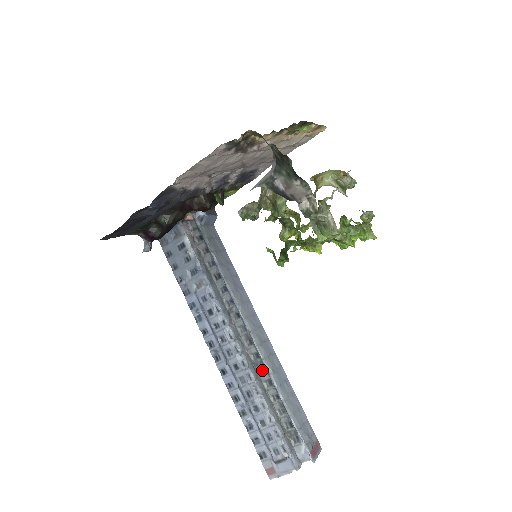
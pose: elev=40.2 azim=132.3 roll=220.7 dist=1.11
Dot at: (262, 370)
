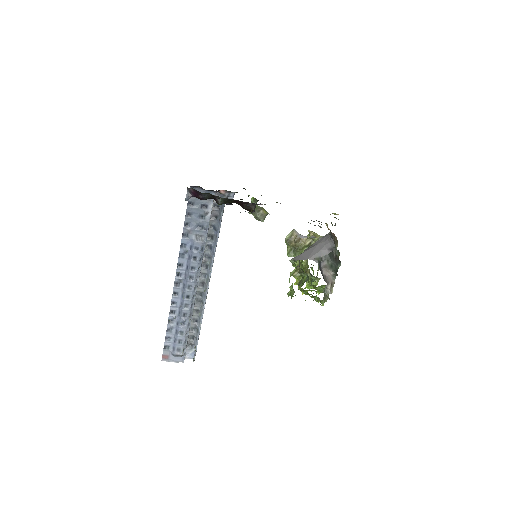
Dot at: (198, 303)
